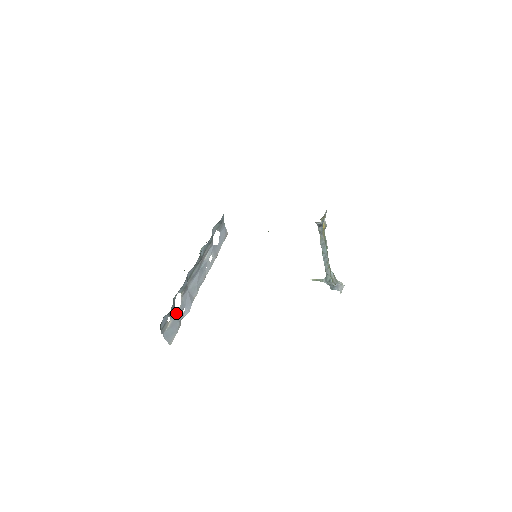
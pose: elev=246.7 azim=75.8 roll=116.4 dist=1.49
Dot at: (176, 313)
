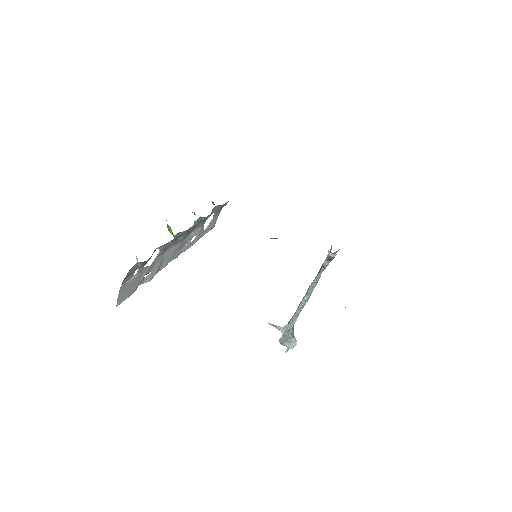
Dot at: (143, 271)
